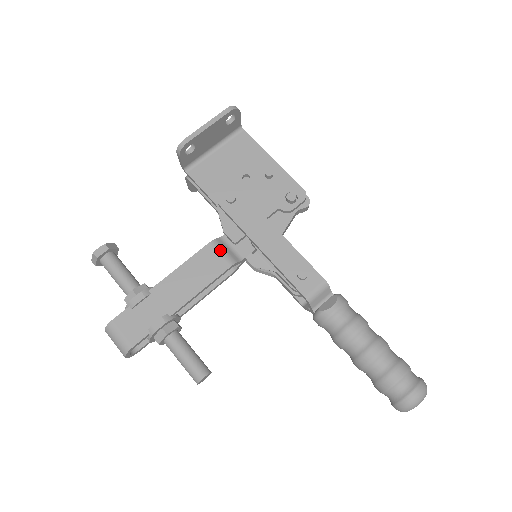
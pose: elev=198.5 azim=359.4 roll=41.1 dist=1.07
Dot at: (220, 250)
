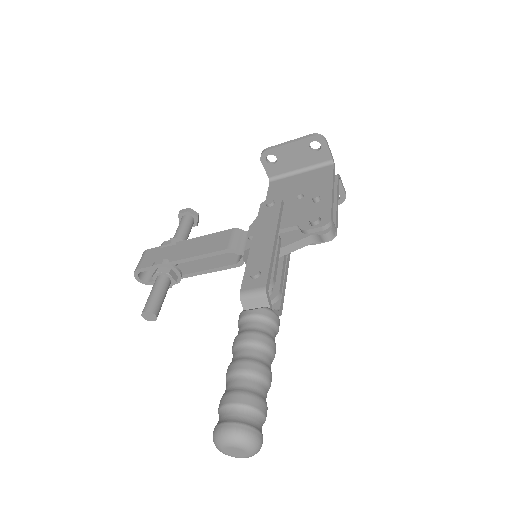
Dot at: (233, 236)
